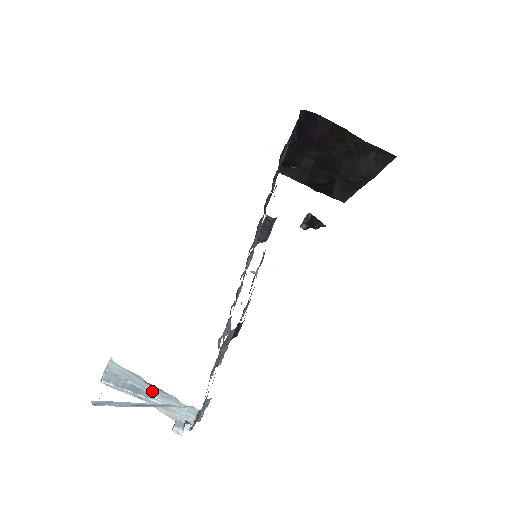
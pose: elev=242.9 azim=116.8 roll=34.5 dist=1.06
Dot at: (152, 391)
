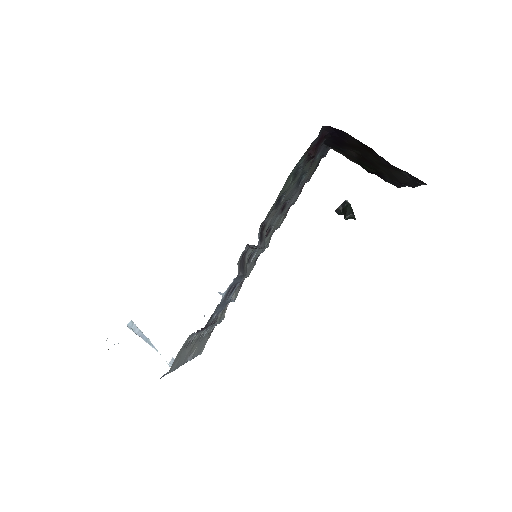
Dot at: occluded
